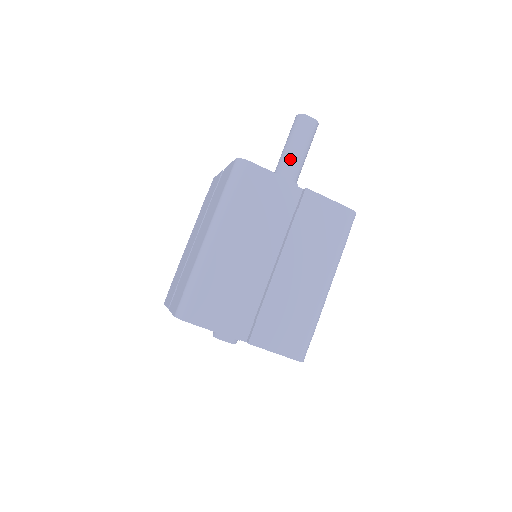
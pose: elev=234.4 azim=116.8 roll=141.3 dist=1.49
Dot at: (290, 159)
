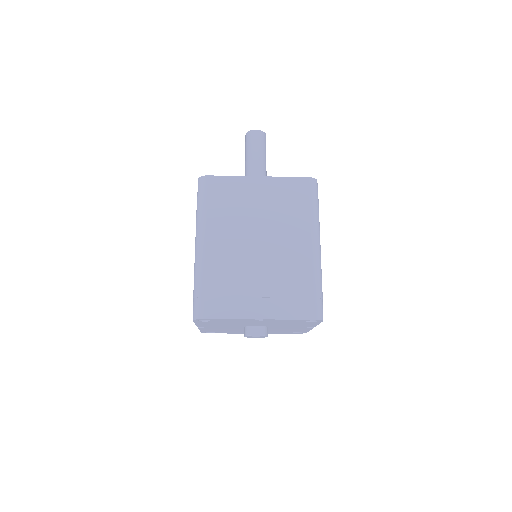
Dot at: (251, 168)
